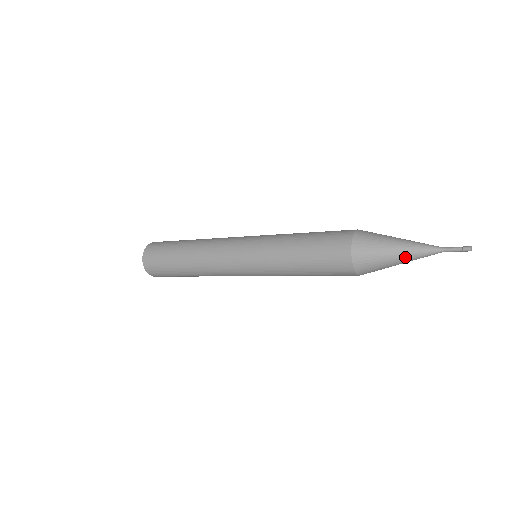
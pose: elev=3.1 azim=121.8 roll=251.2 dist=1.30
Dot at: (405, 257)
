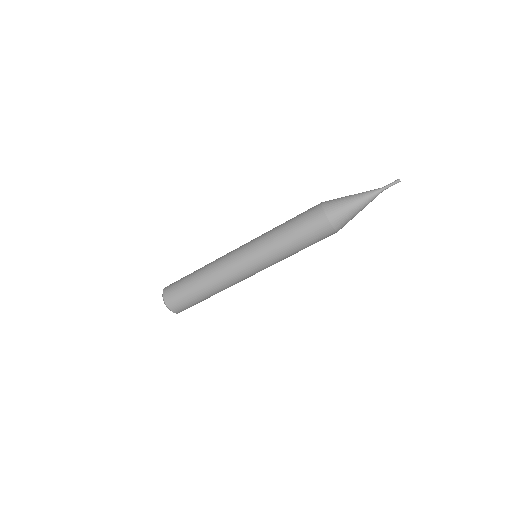
Dot at: (359, 199)
